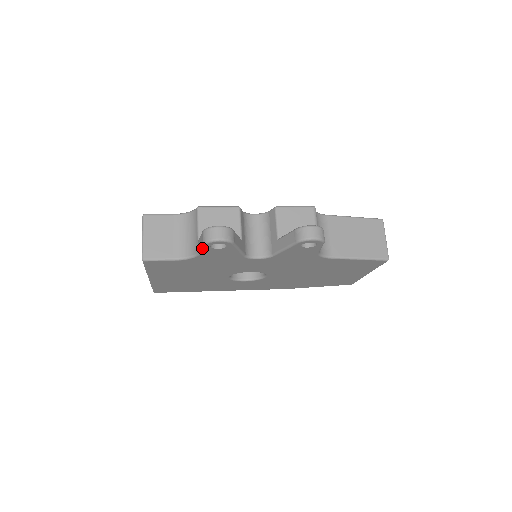
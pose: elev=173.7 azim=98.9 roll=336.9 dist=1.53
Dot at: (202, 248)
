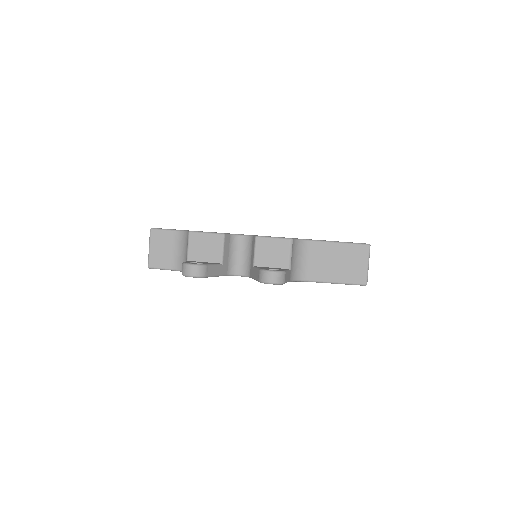
Dot at: occluded
